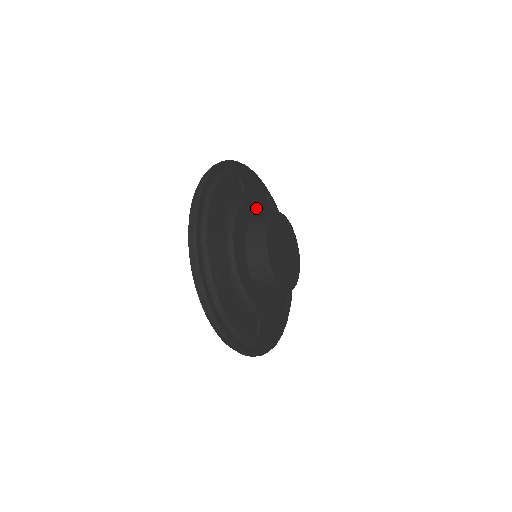
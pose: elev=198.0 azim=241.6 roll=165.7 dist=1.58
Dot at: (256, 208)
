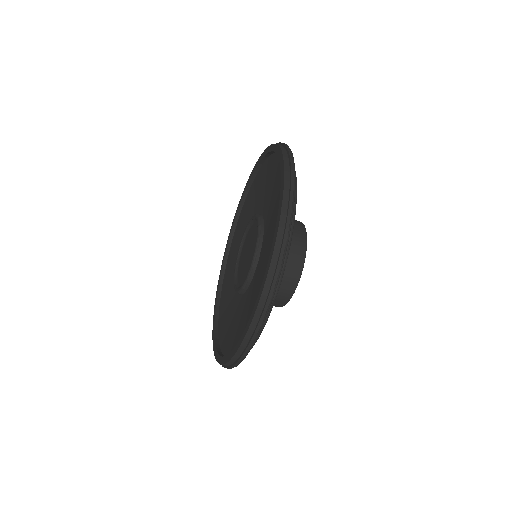
Dot at: occluded
